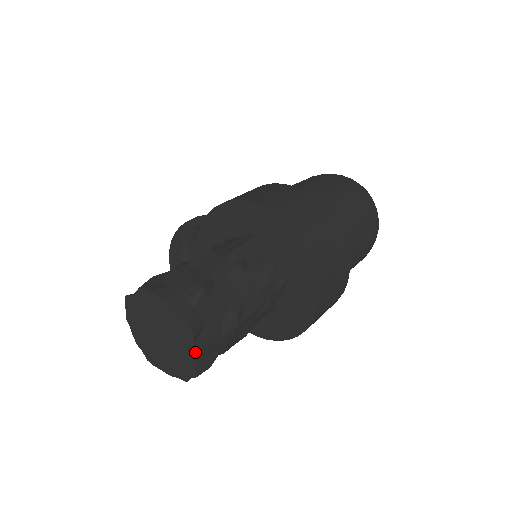
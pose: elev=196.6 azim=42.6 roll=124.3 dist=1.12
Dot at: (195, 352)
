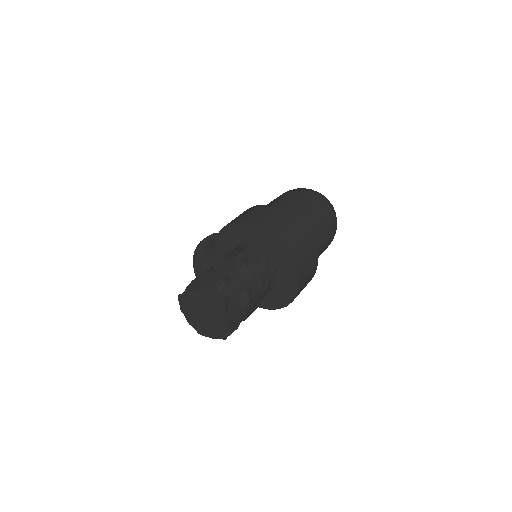
Dot at: (227, 319)
